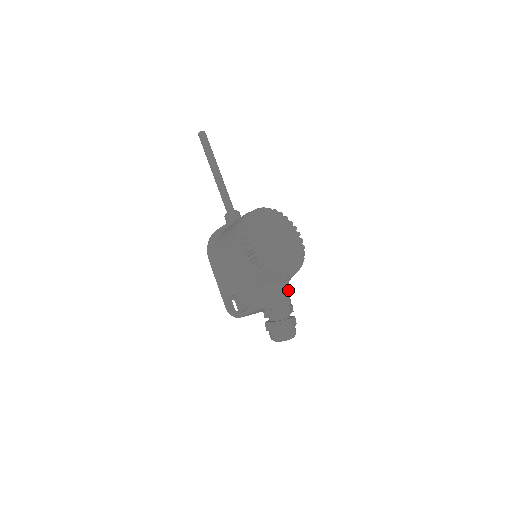
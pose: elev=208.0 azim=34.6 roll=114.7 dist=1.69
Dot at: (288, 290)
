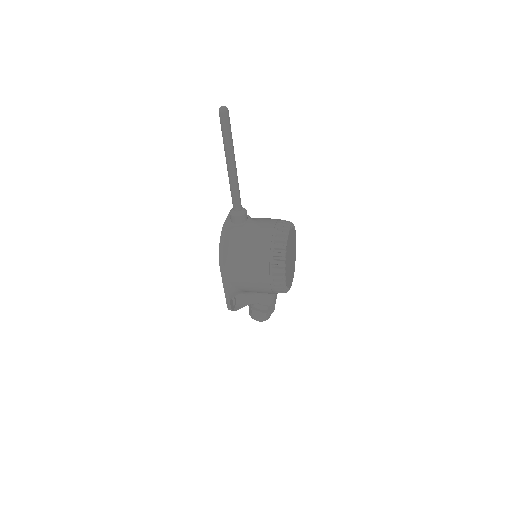
Dot at: occluded
